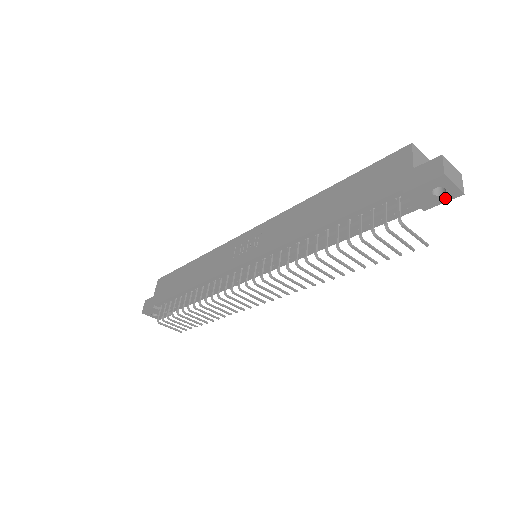
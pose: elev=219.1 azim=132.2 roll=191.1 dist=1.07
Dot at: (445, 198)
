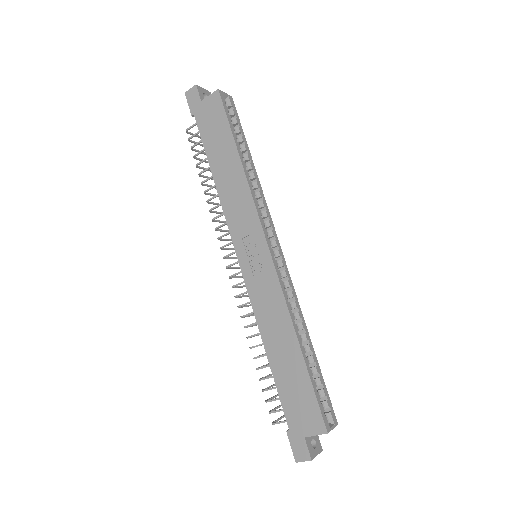
Dot at: occluded
